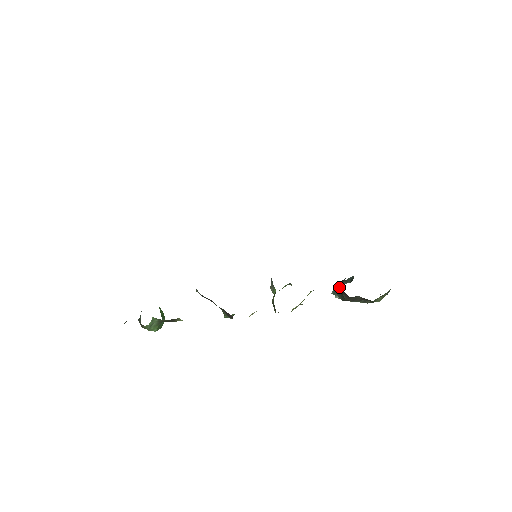
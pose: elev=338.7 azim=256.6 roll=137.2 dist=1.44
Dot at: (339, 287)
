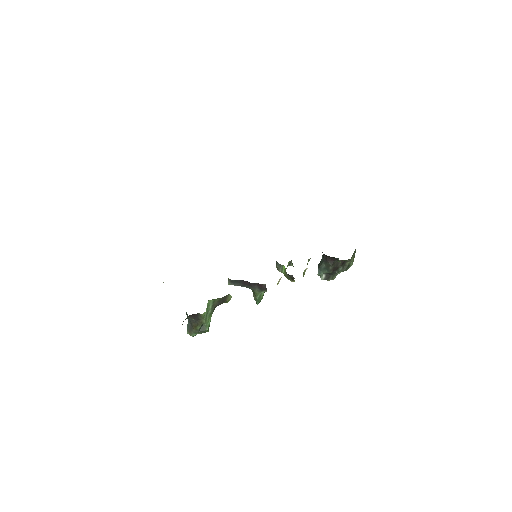
Dot at: (322, 262)
